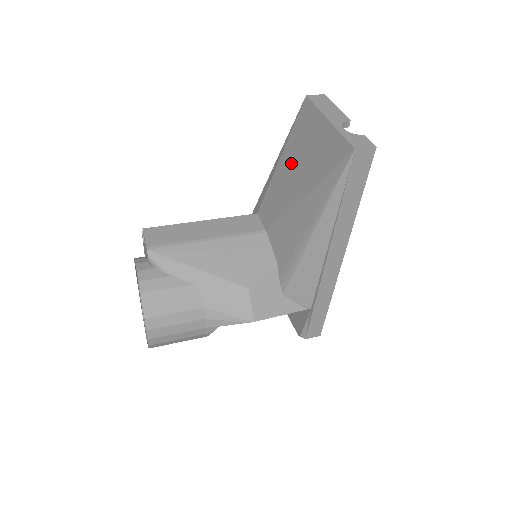
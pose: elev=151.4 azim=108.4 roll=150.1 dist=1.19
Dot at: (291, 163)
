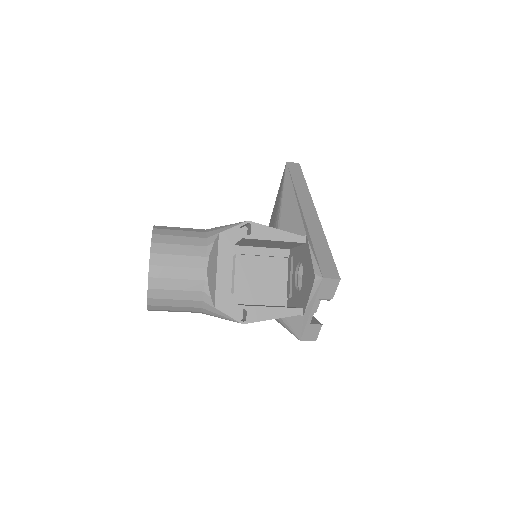
Dot at: occluded
